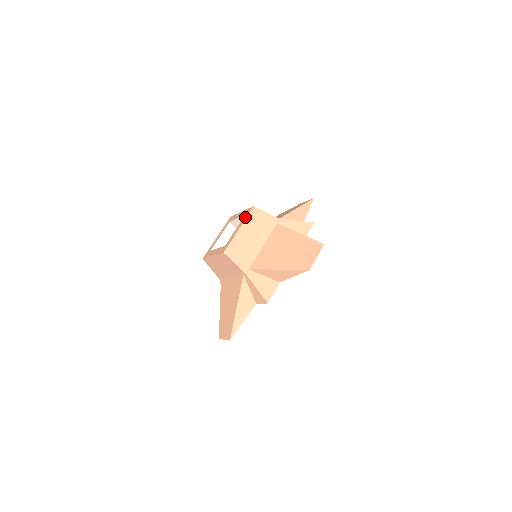
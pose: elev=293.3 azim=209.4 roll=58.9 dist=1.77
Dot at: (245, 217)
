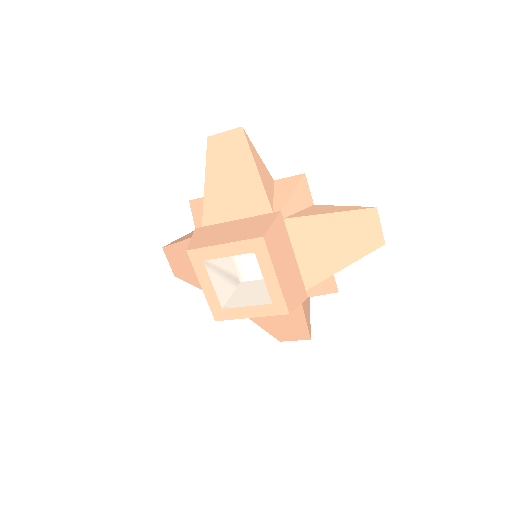
Dot at: (265, 257)
